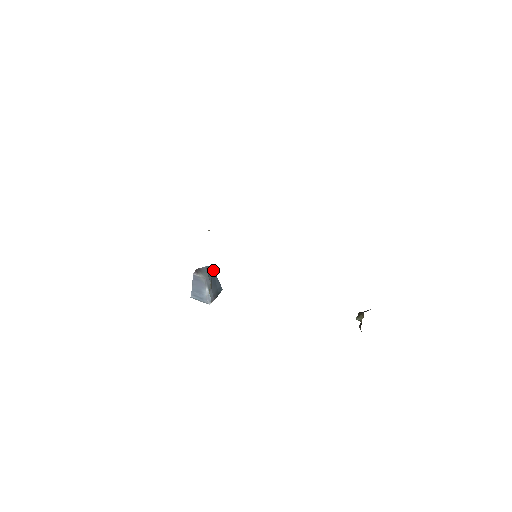
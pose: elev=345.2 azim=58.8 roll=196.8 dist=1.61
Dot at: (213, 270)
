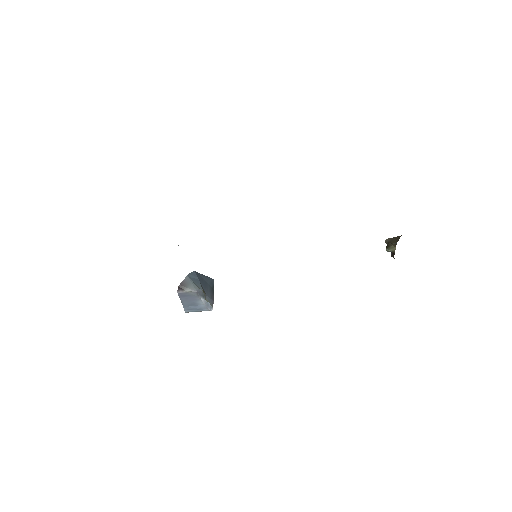
Dot at: (196, 272)
